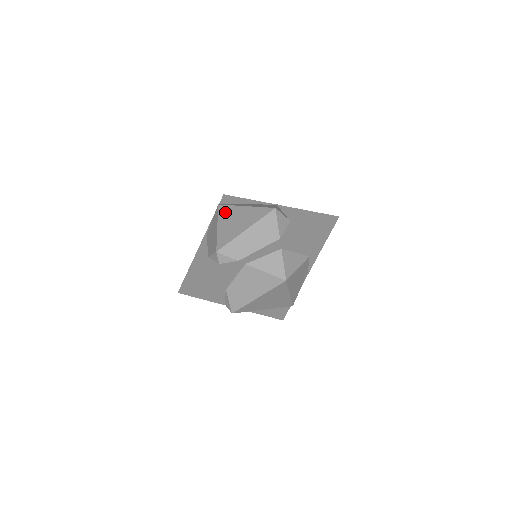
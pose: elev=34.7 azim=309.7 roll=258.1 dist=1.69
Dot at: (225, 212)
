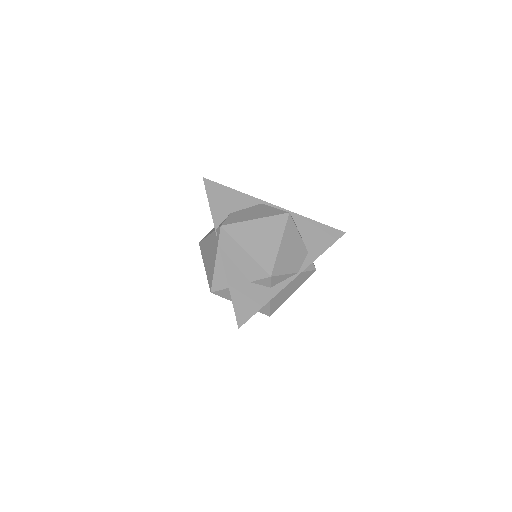
Dot at: occluded
